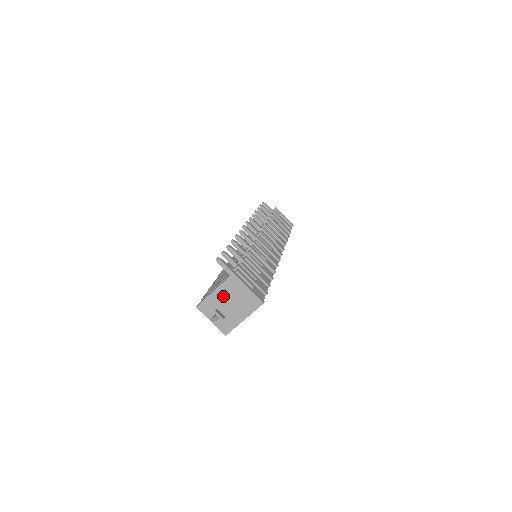
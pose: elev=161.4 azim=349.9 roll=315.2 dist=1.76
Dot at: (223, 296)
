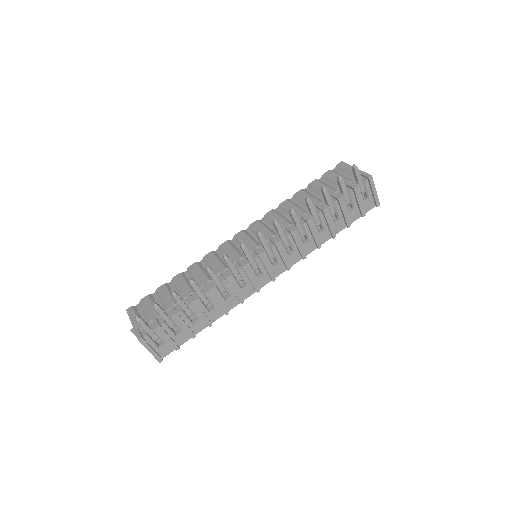
Dot at: occluded
